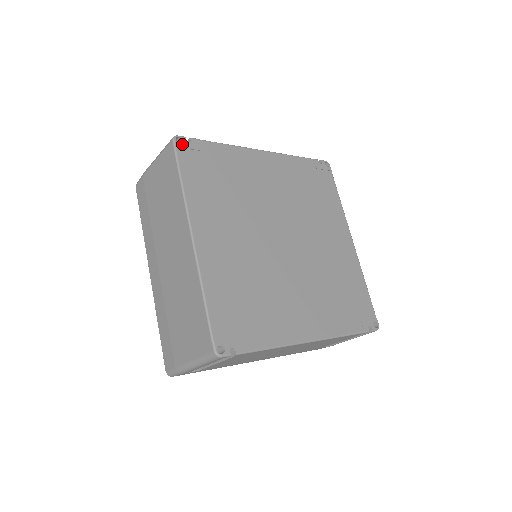
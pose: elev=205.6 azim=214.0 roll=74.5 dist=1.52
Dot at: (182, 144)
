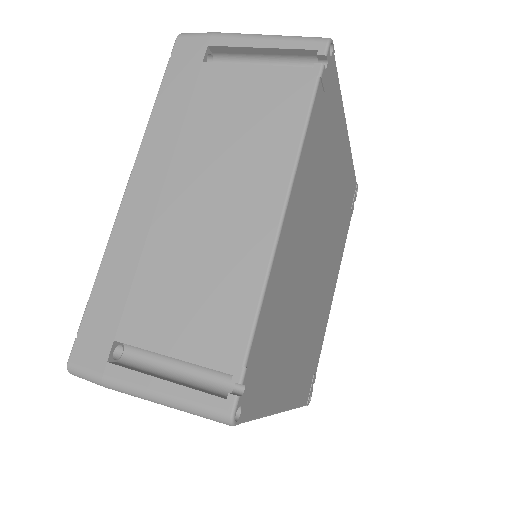
Dot at: (242, 408)
